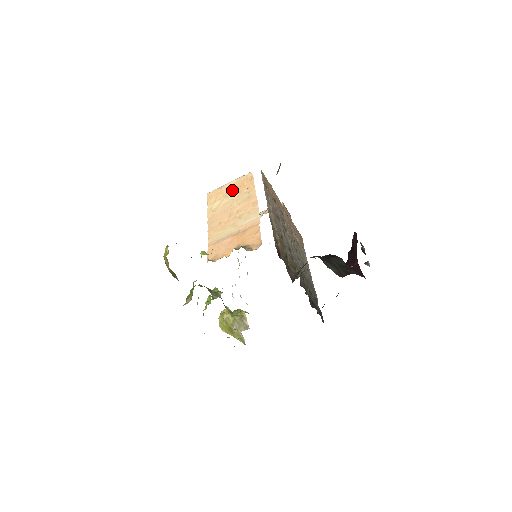
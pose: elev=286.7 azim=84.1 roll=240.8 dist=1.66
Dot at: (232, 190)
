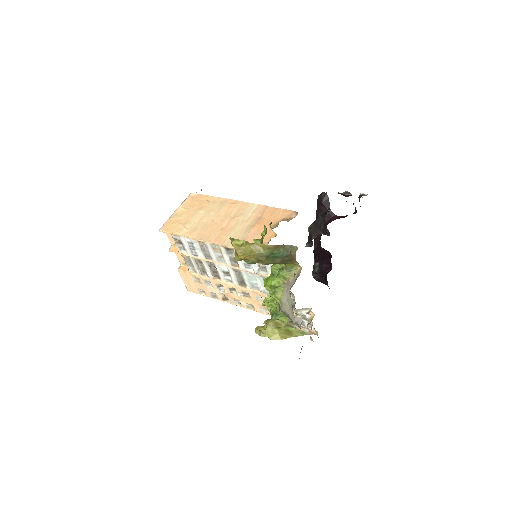
Dot at: (190, 211)
